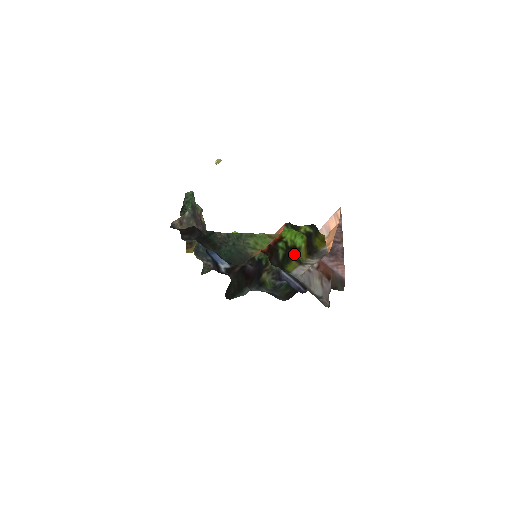
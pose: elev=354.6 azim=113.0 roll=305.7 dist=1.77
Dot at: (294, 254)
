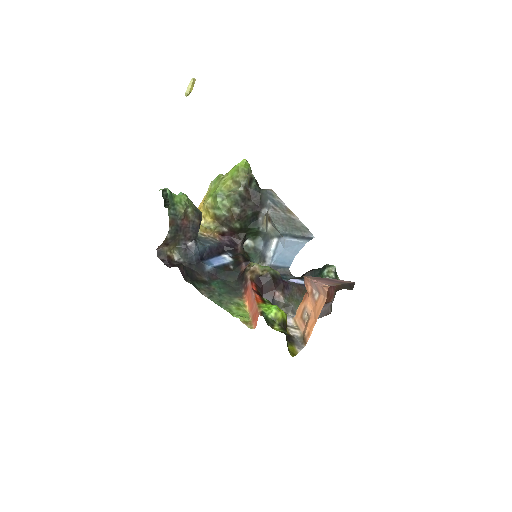
Dot at: occluded
